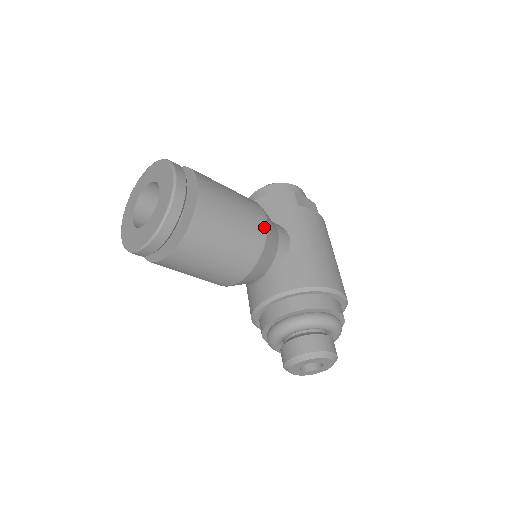
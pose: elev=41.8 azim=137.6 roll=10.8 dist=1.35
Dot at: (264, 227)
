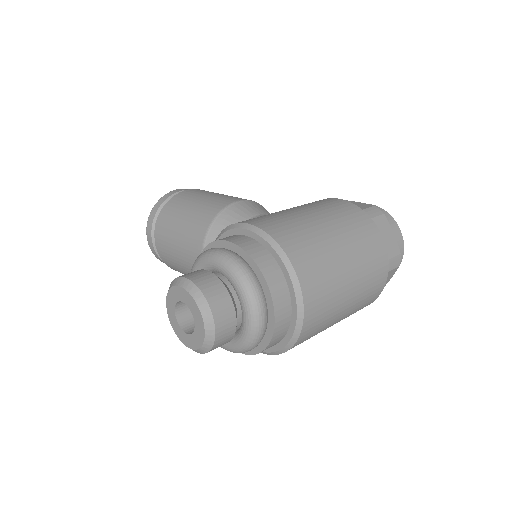
Dot at: (227, 204)
